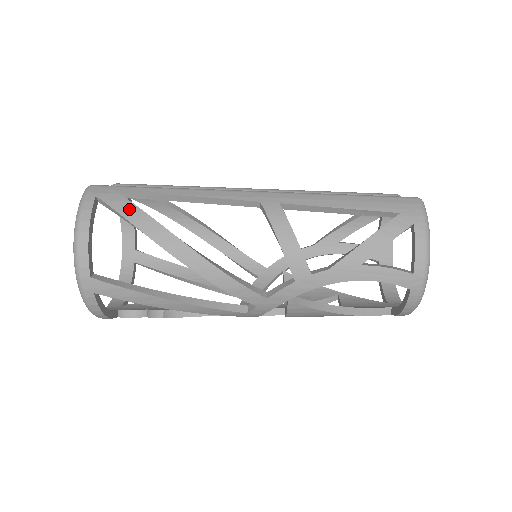
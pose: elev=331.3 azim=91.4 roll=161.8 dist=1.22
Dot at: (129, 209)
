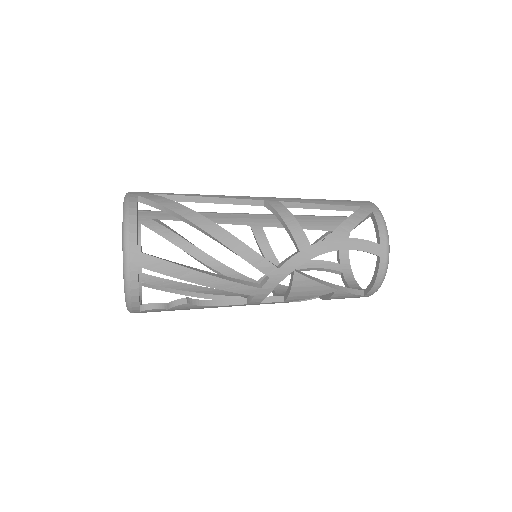
Dot at: (167, 202)
